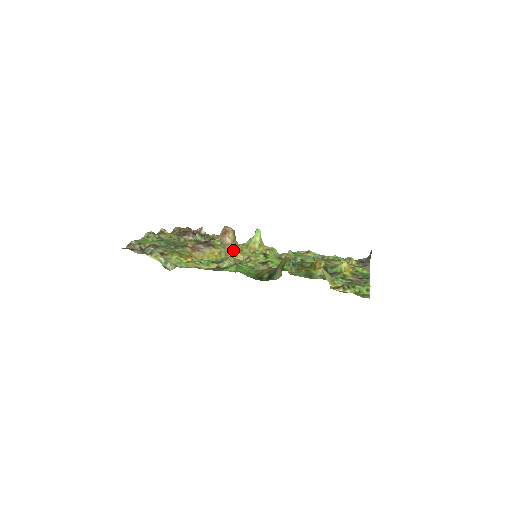
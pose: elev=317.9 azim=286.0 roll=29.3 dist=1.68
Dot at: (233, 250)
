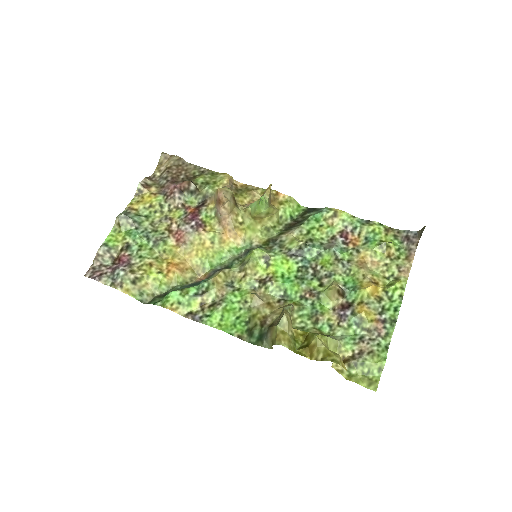
Dot at: (230, 229)
